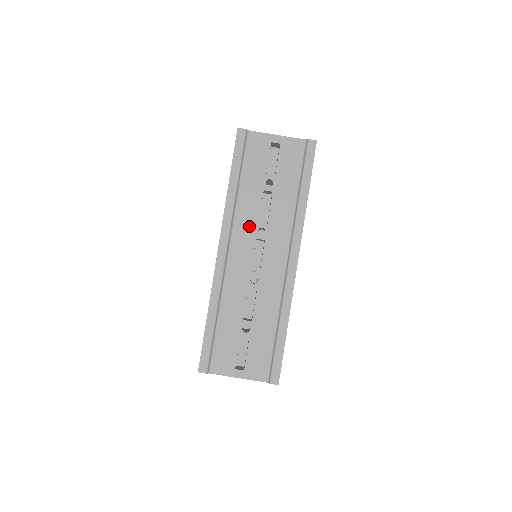
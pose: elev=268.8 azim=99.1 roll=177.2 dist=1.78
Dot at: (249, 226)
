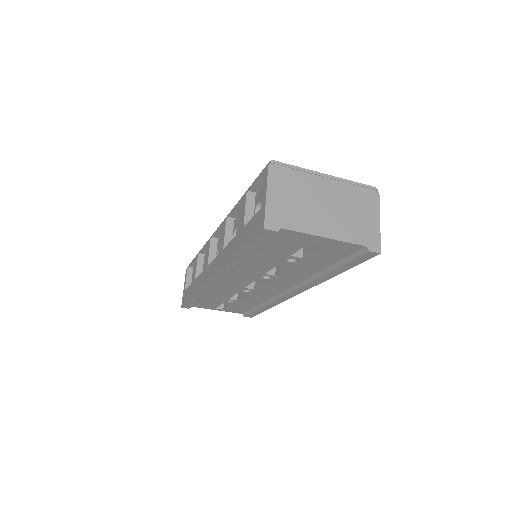
Dot at: (252, 274)
